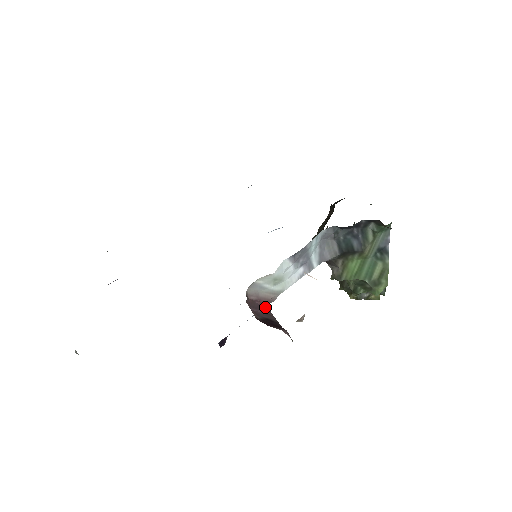
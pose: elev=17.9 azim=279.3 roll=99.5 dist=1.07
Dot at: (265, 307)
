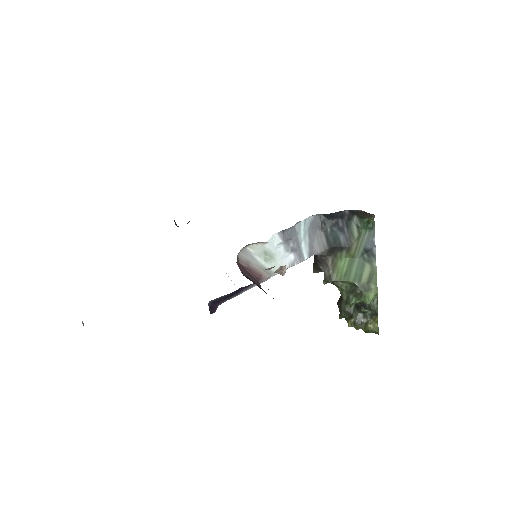
Dot at: (255, 278)
